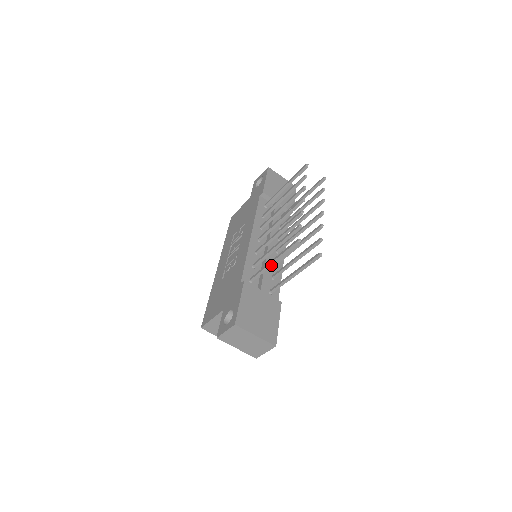
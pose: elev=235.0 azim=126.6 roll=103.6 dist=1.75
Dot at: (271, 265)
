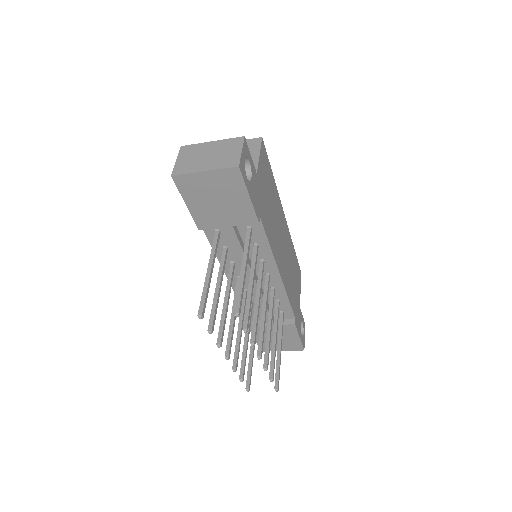
Dot at: occluded
